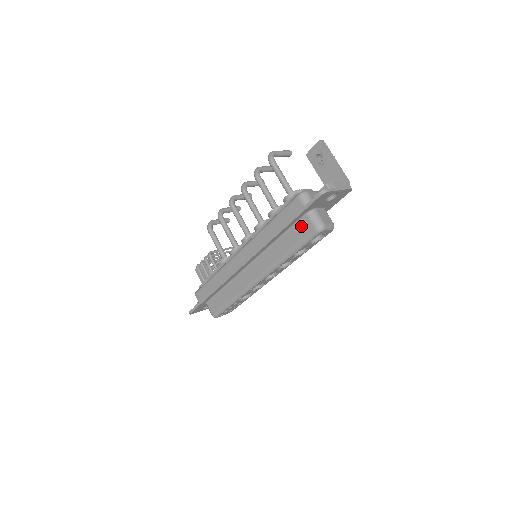
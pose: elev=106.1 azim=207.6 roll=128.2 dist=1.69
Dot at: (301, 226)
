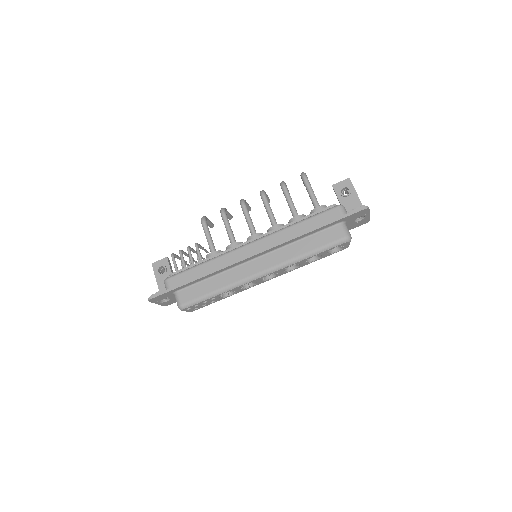
Dot at: (331, 232)
